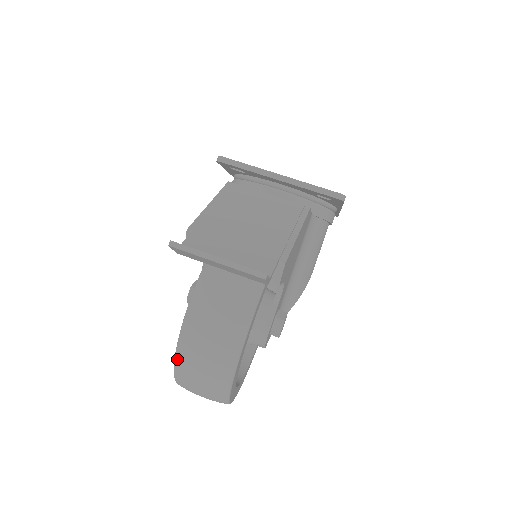
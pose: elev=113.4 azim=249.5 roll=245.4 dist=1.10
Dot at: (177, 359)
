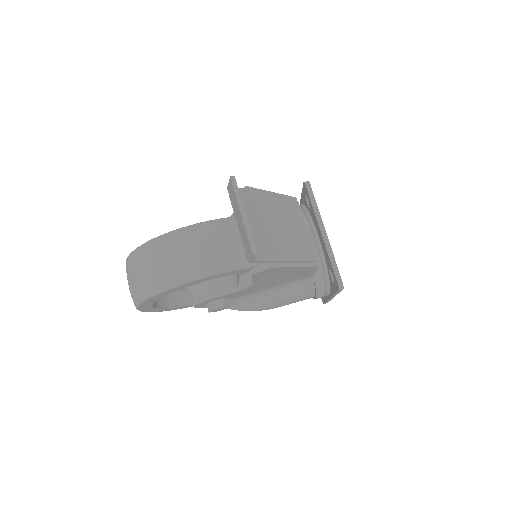
Dot at: (148, 244)
